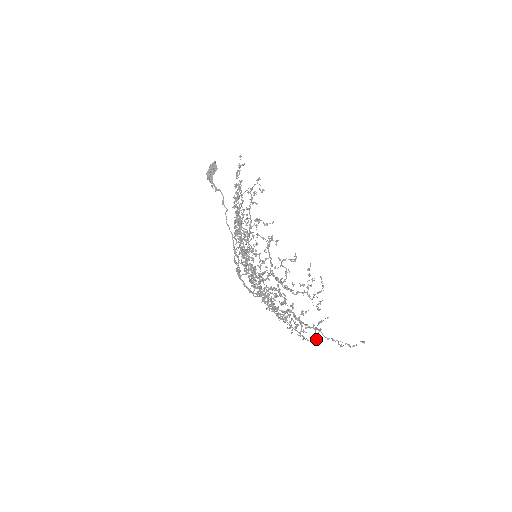
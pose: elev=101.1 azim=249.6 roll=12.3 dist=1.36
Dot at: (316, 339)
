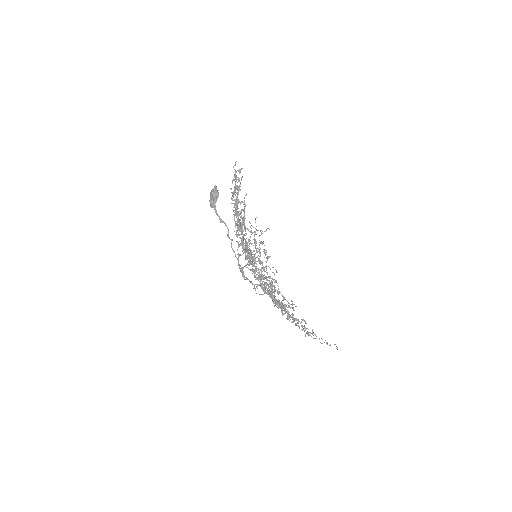
Dot at: occluded
